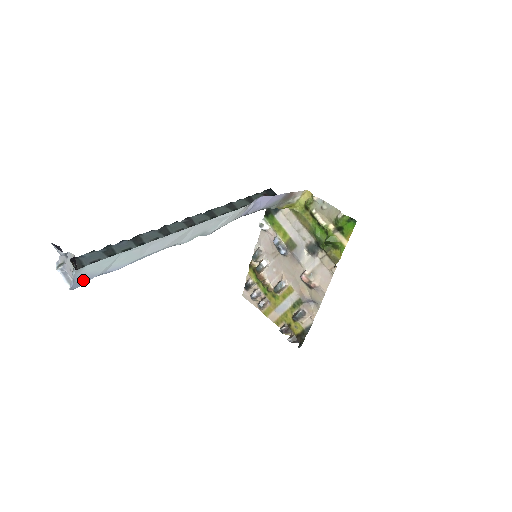
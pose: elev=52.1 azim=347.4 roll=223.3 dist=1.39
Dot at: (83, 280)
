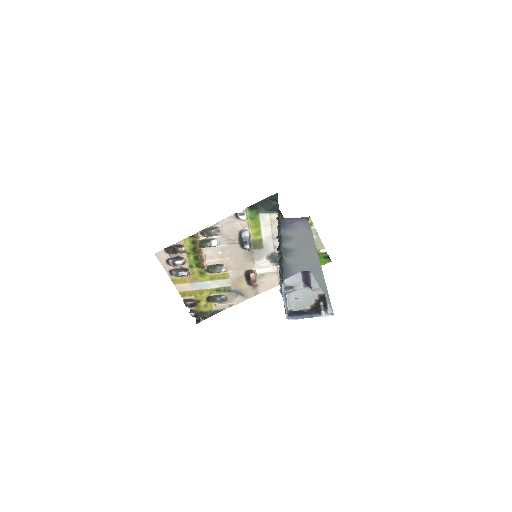
Dot at: (300, 311)
